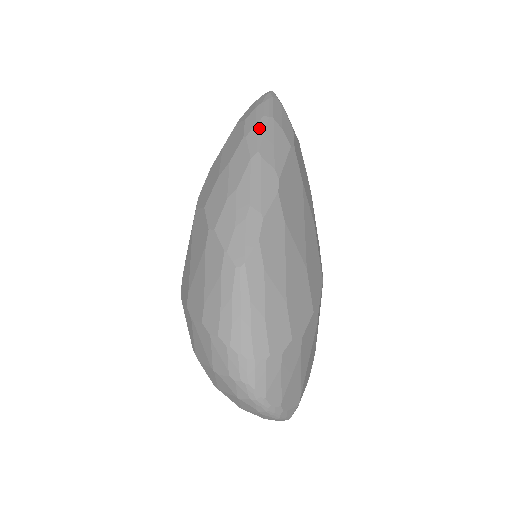
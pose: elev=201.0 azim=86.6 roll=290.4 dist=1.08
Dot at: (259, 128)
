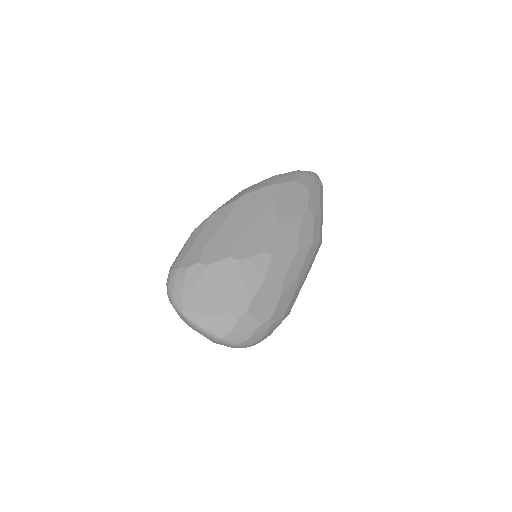
Dot at: occluded
